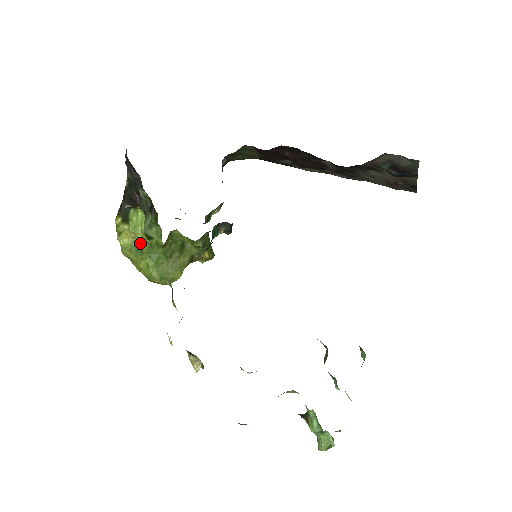
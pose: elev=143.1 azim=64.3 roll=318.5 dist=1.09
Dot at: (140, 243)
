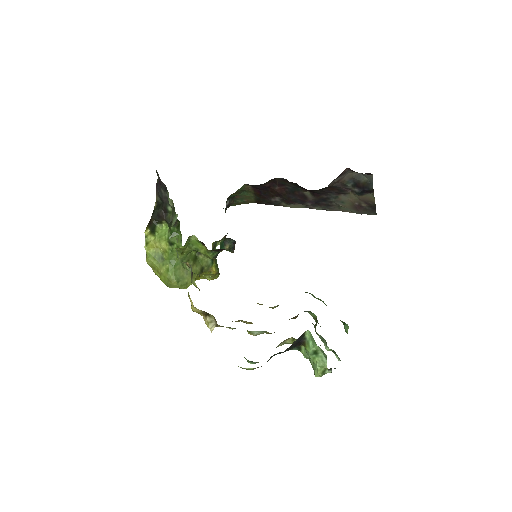
Dot at: (162, 252)
